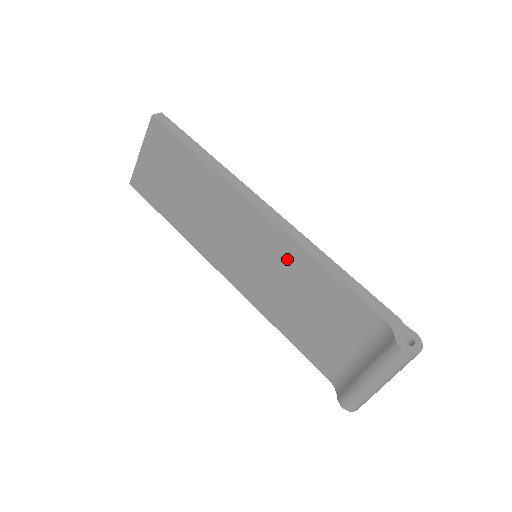
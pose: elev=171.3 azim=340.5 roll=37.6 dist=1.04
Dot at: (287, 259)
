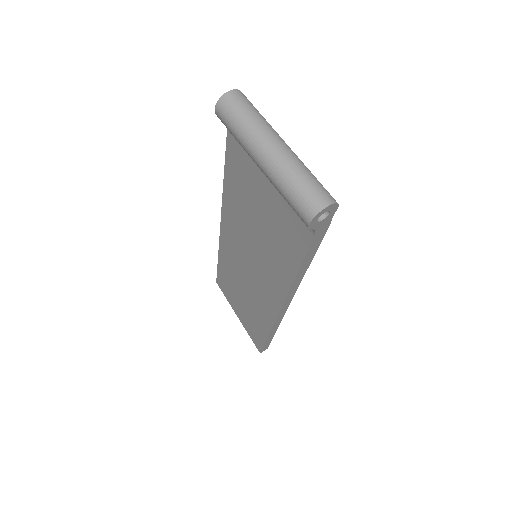
Dot at: (236, 217)
